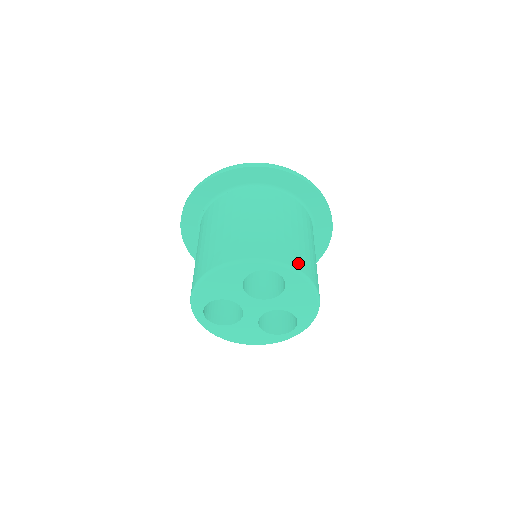
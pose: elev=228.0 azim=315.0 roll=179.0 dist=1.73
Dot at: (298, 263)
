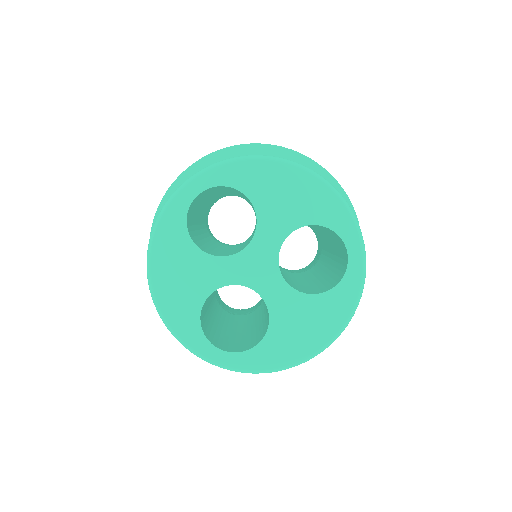
Dot at: occluded
